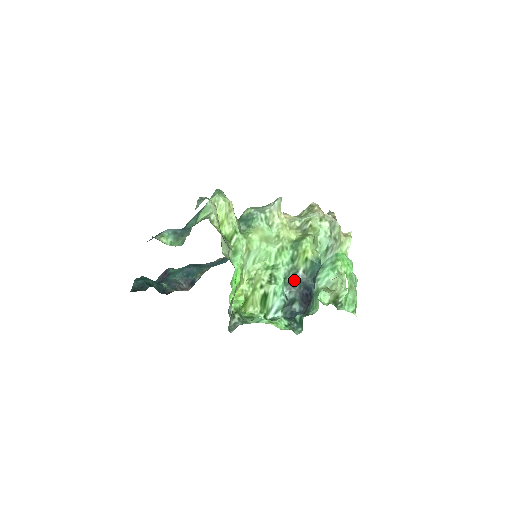
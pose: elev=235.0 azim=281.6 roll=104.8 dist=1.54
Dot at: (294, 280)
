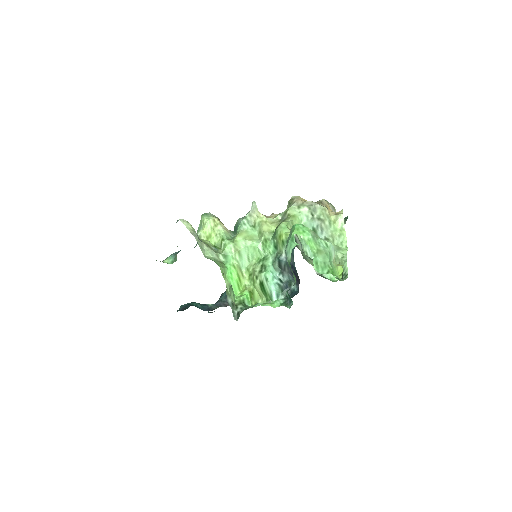
Dot at: (282, 264)
